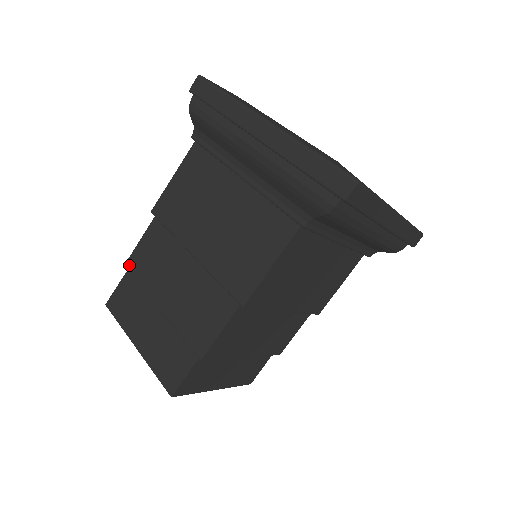
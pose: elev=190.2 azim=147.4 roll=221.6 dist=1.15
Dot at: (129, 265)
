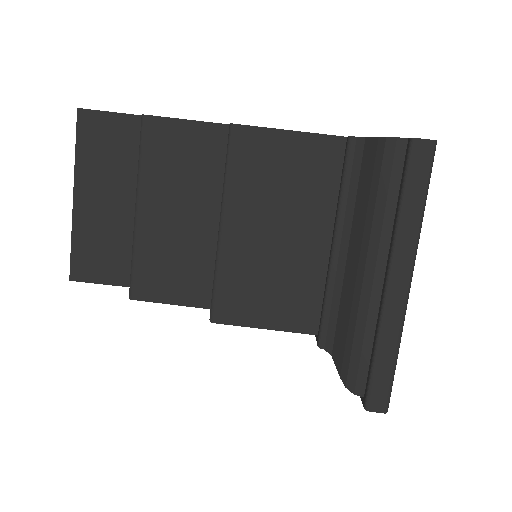
Dot at: (149, 124)
